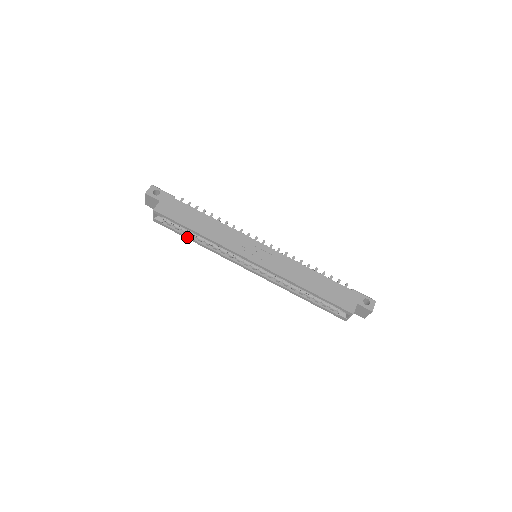
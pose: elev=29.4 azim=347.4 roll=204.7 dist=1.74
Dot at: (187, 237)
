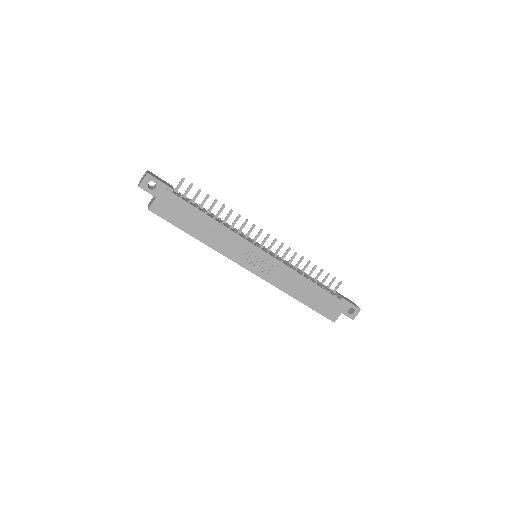
Dot at: occluded
